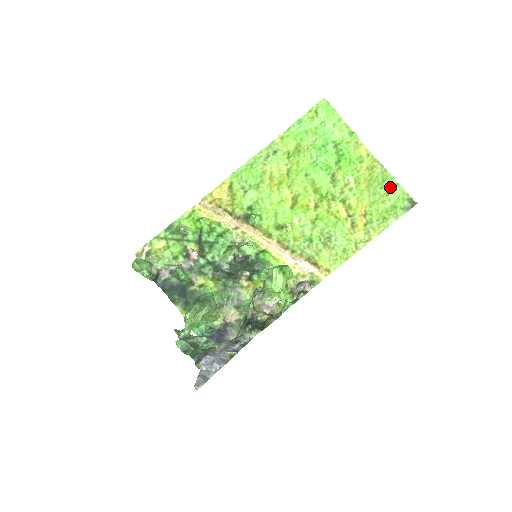
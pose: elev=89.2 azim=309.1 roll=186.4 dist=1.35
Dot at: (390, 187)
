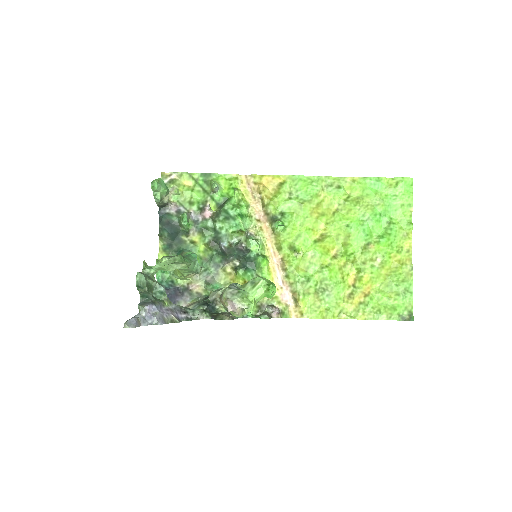
Dot at: (404, 290)
